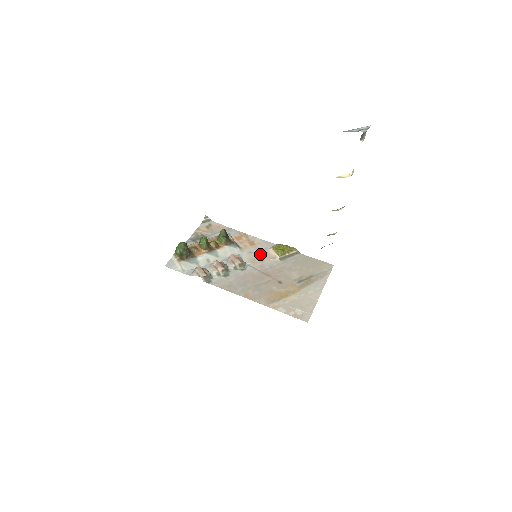
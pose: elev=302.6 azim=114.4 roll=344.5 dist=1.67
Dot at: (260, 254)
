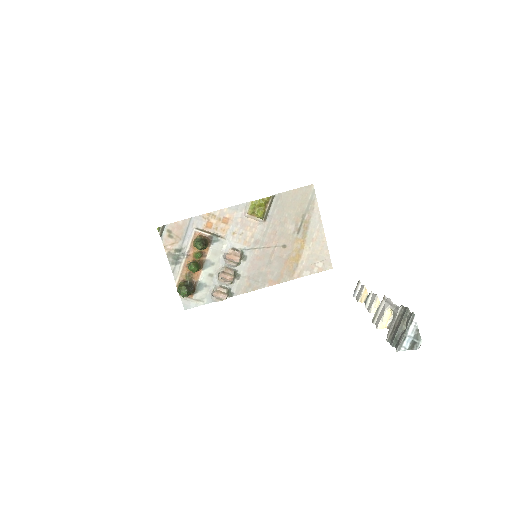
Dot at: (243, 228)
